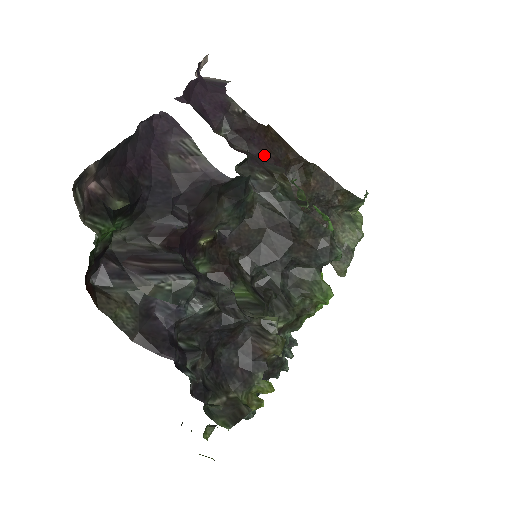
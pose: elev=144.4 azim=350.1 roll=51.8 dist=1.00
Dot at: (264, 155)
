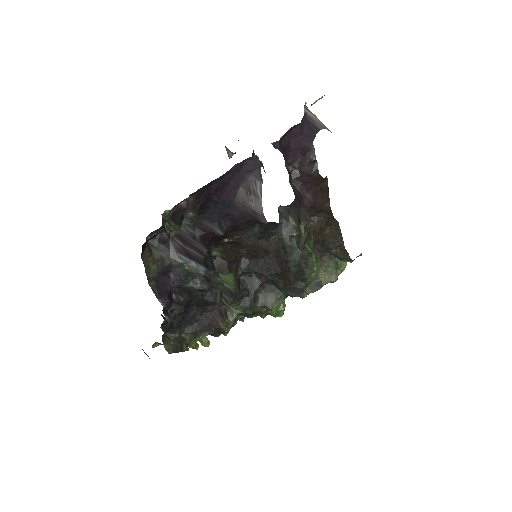
Dot at: (307, 198)
